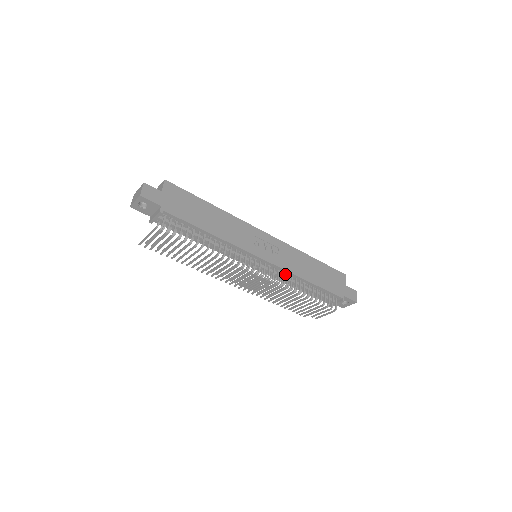
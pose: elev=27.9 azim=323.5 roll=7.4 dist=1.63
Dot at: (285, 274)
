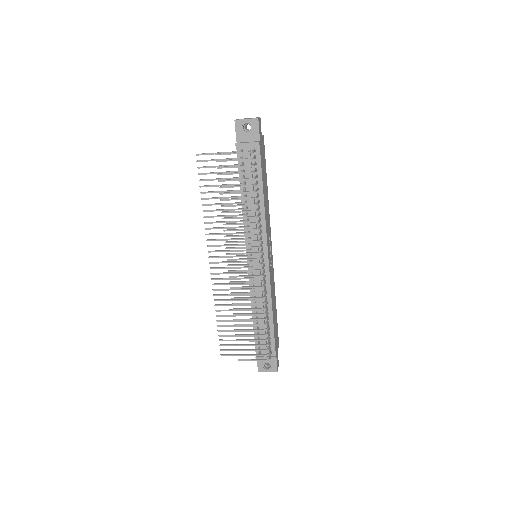
Dot at: occluded
